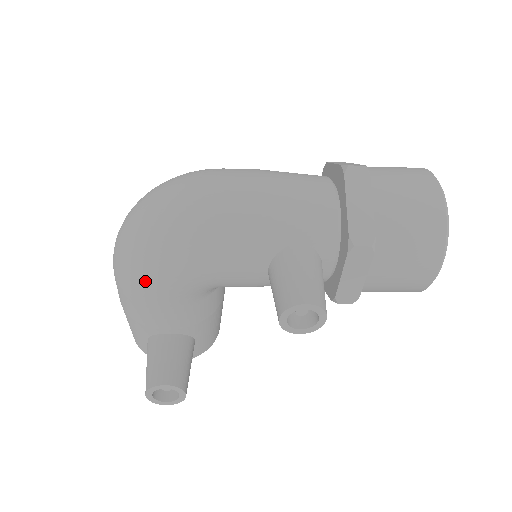
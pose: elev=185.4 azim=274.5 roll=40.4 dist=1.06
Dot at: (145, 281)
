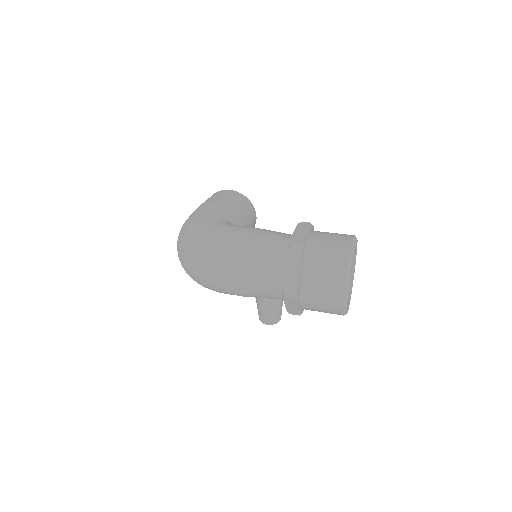
Dot at: occluded
